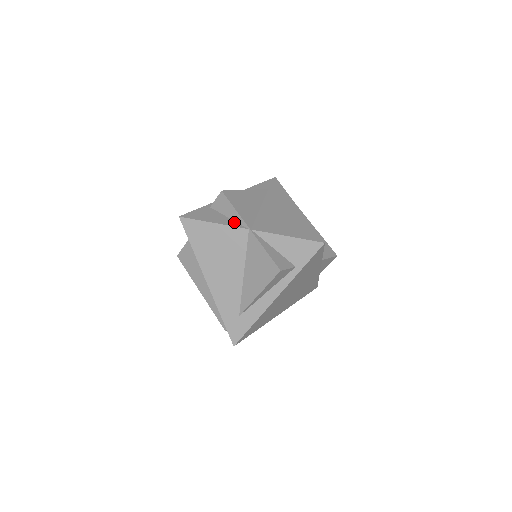
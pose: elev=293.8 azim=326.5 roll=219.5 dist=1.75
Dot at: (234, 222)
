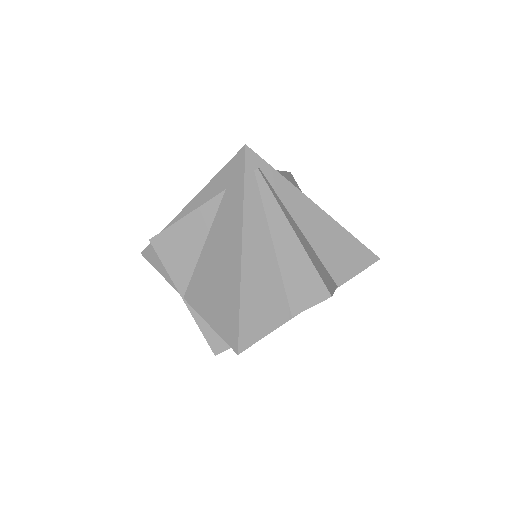
Dot at: occluded
